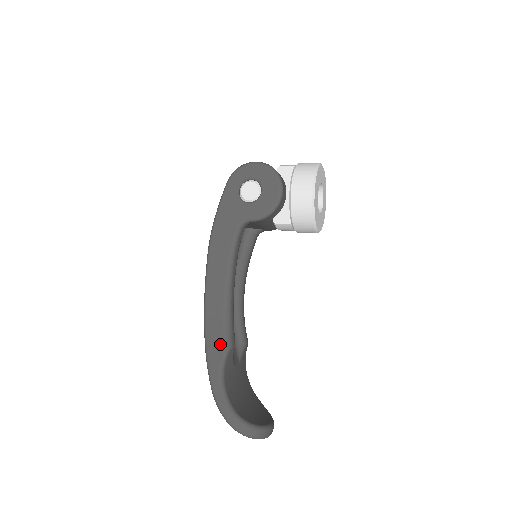
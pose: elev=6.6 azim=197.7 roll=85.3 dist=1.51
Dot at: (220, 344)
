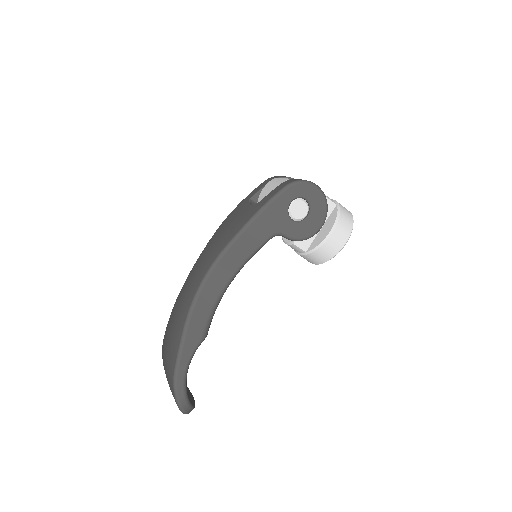
Dot at: (201, 332)
